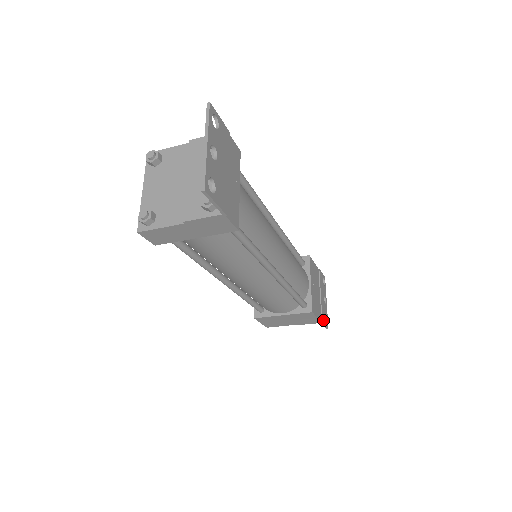
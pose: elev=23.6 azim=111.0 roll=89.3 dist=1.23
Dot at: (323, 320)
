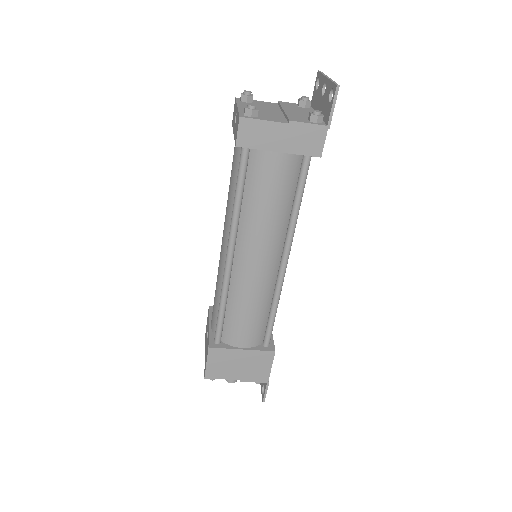
Dot at: (268, 382)
